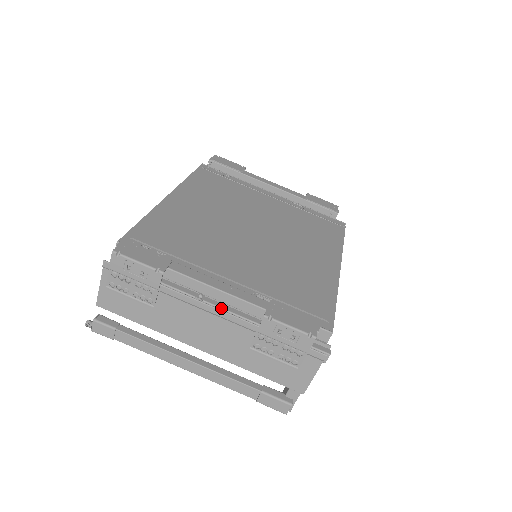
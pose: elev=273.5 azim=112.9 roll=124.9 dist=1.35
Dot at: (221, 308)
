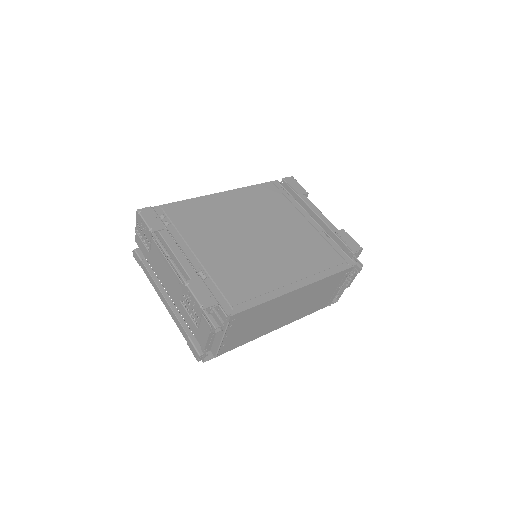
Dot at: (176, 268)
